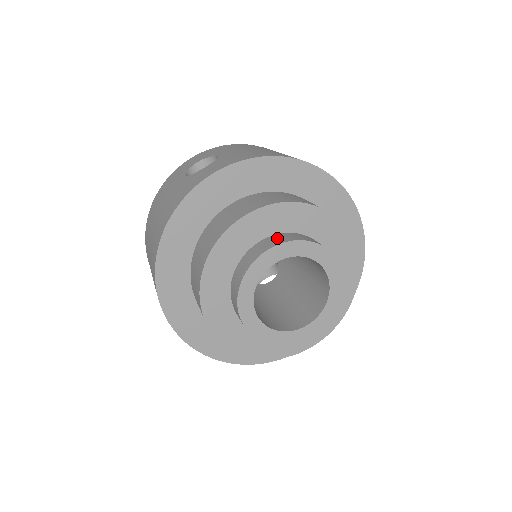
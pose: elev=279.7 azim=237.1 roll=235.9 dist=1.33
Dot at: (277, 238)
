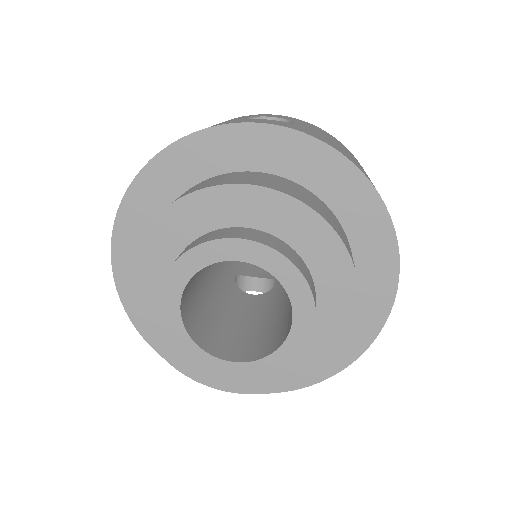
Dot at: (266, 237)
